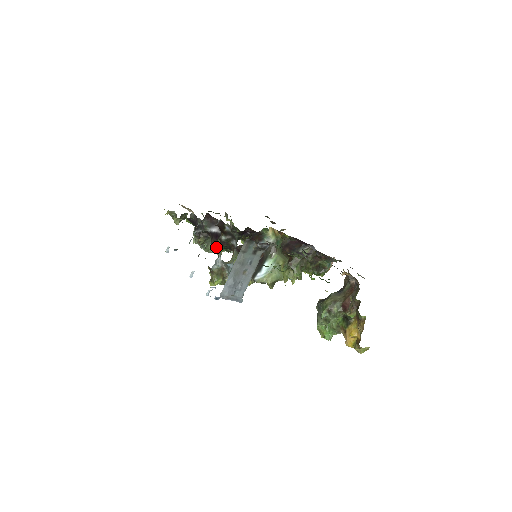
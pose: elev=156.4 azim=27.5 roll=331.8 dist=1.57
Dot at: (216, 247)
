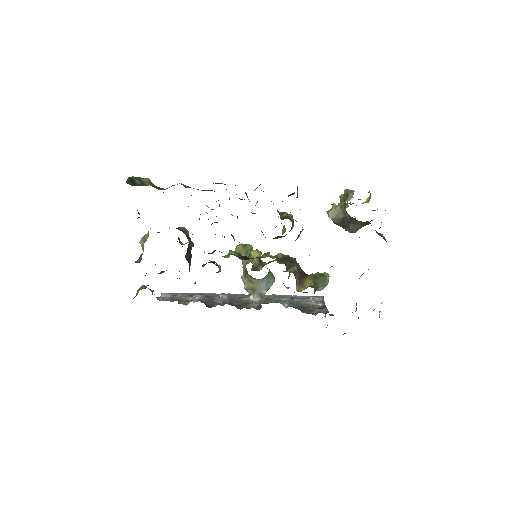
Dot at: occluded
